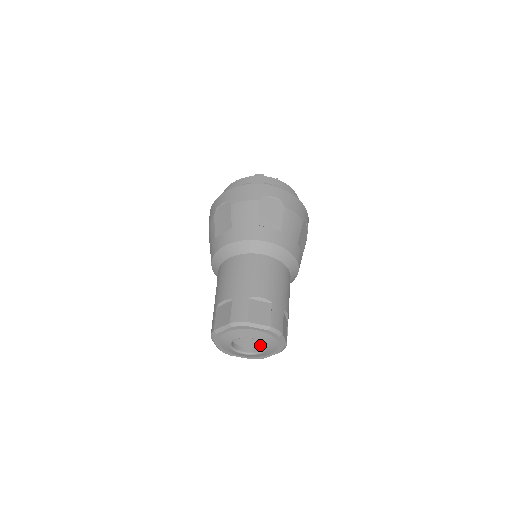
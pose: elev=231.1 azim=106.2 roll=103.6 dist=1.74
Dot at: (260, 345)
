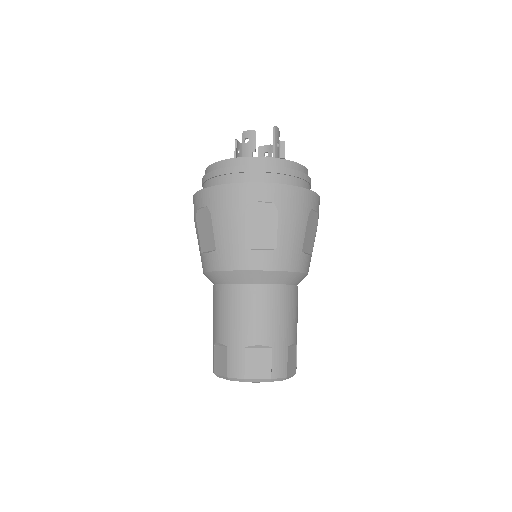
Dot at: occluded
